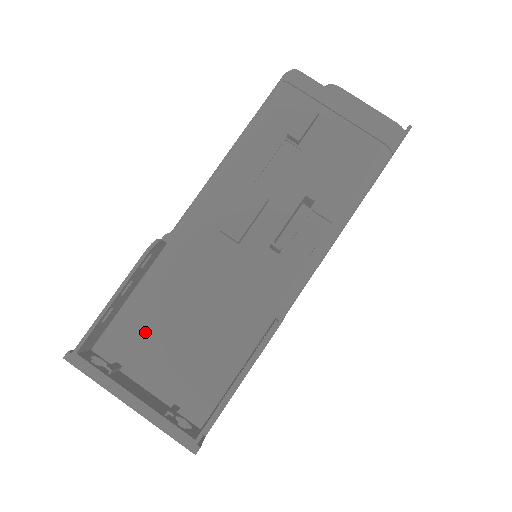
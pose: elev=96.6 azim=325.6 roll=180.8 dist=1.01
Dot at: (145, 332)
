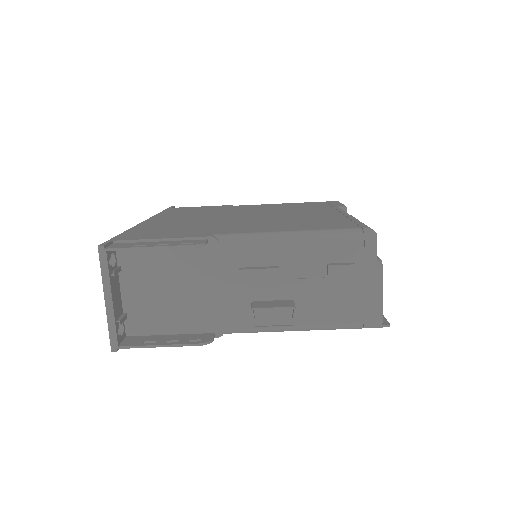
Dot at: (150, 269)
